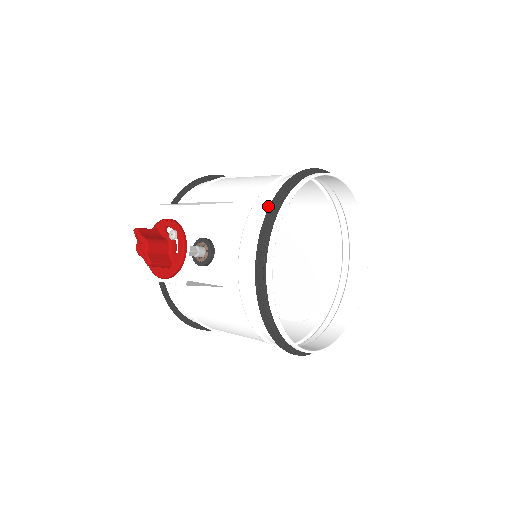
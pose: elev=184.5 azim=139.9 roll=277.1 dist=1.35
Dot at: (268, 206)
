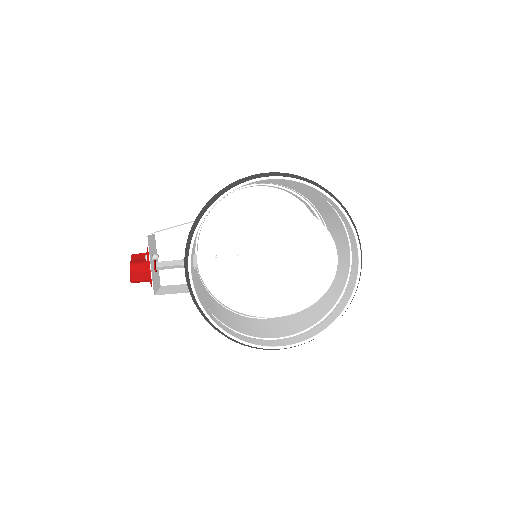
Dot at: occluded
